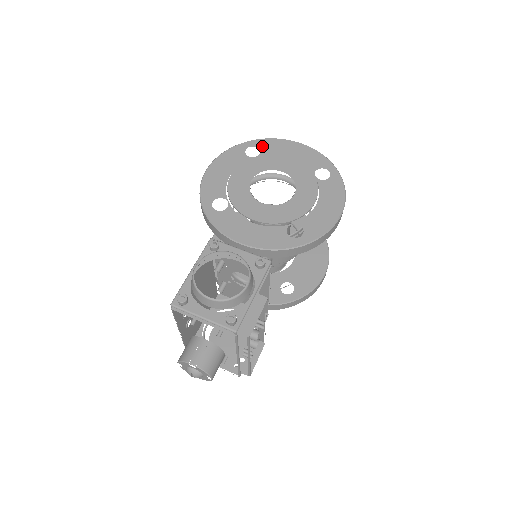
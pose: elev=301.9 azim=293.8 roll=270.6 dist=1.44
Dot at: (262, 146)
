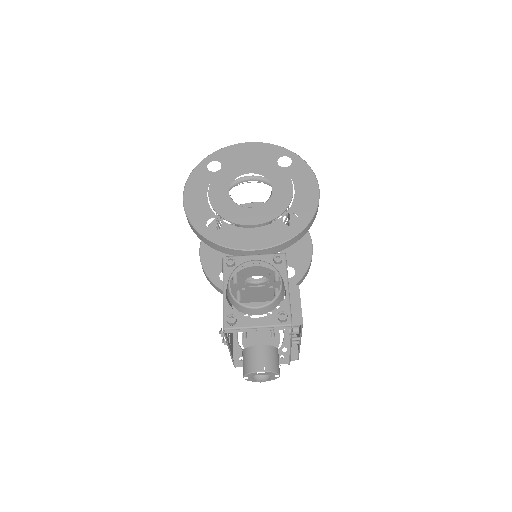
Dot at: (219, 158)
